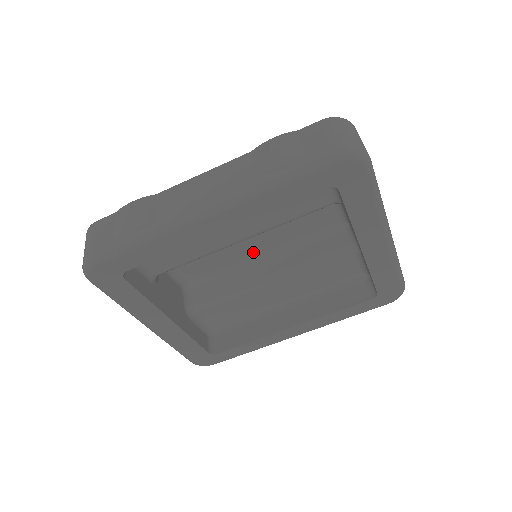
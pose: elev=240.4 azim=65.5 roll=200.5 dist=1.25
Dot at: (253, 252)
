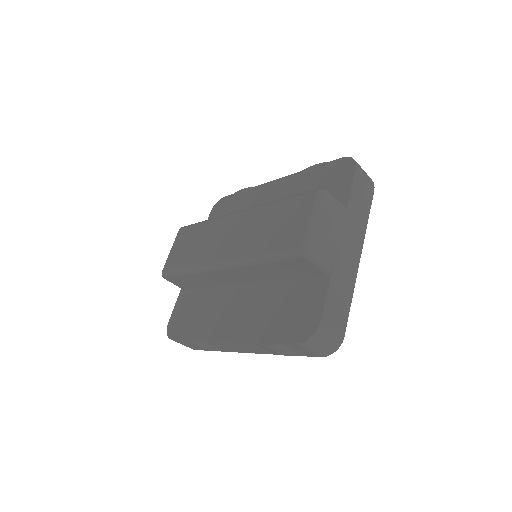
Dot at: occluded
